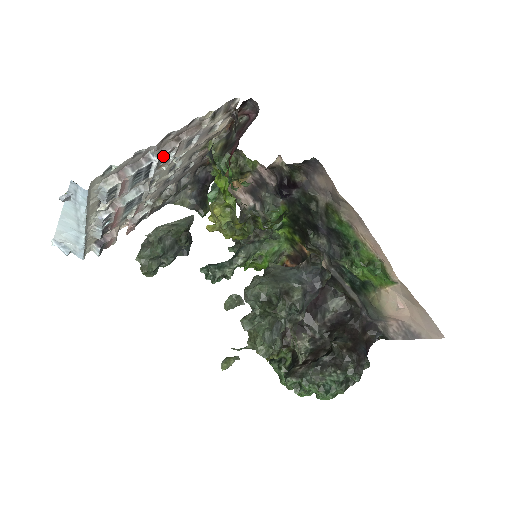
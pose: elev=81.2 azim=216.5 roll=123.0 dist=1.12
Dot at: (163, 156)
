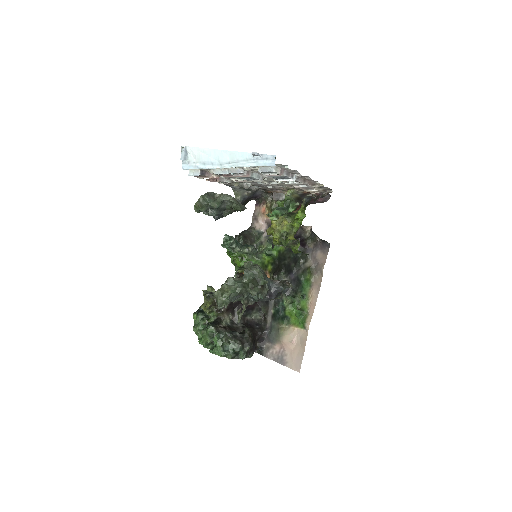
Dot at: occluded
